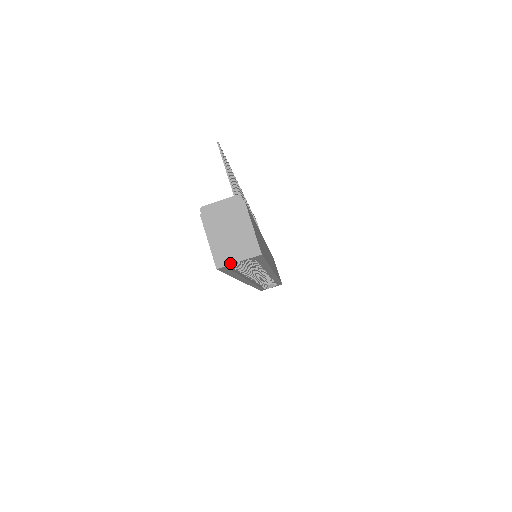
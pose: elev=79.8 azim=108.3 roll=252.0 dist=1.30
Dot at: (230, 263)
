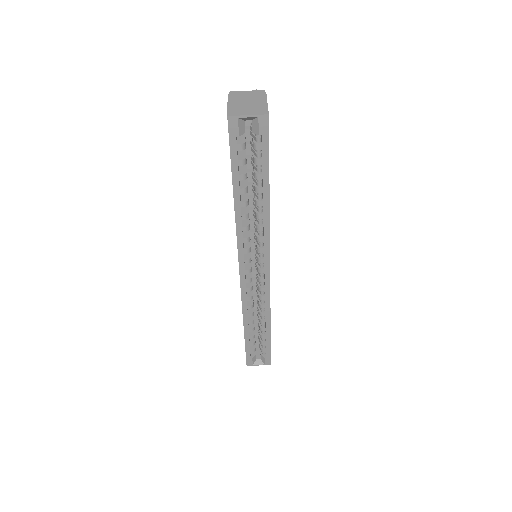
Dot at: (240, 115)
